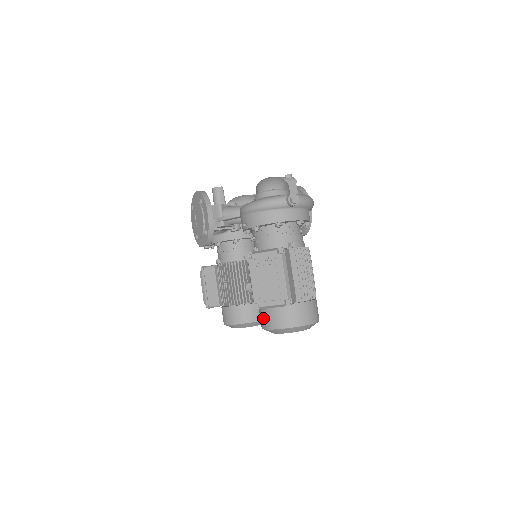
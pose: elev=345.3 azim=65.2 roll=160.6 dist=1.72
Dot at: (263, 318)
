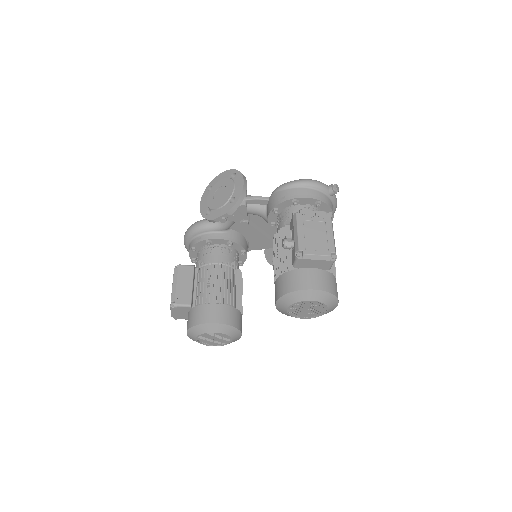
Dot at: (290, 281)
